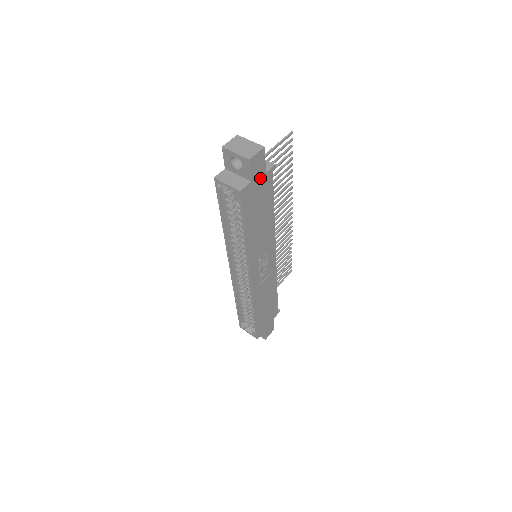
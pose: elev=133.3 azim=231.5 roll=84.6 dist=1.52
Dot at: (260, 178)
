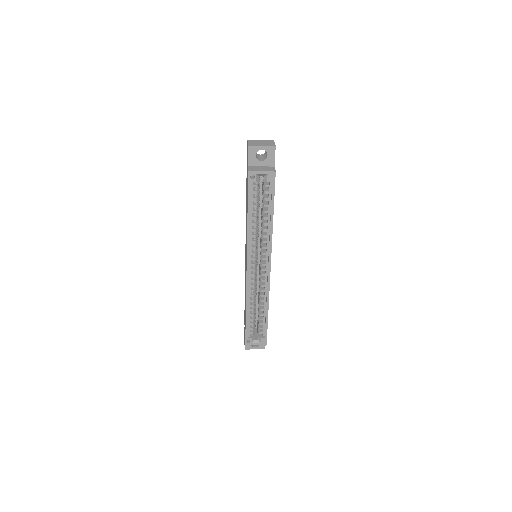
Dot at: occluded
